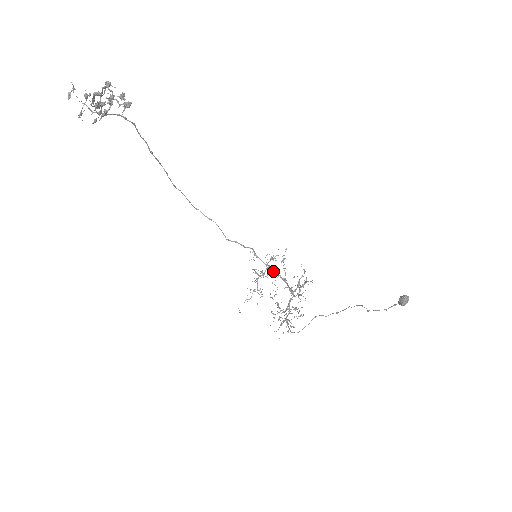
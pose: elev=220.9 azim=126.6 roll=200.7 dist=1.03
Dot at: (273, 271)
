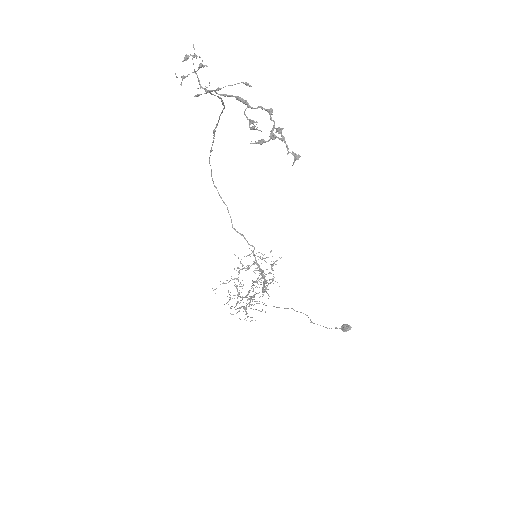
Dot at: (260, 270)
